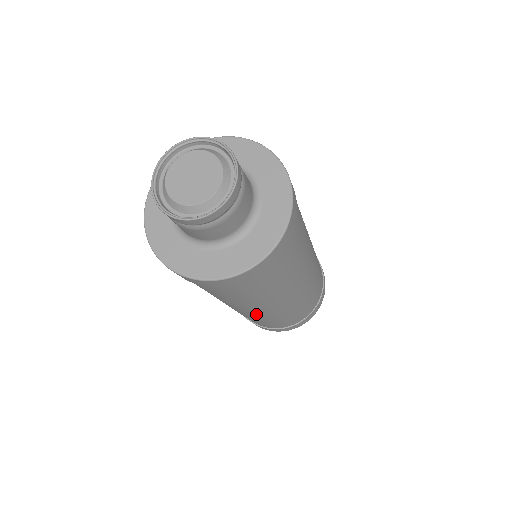
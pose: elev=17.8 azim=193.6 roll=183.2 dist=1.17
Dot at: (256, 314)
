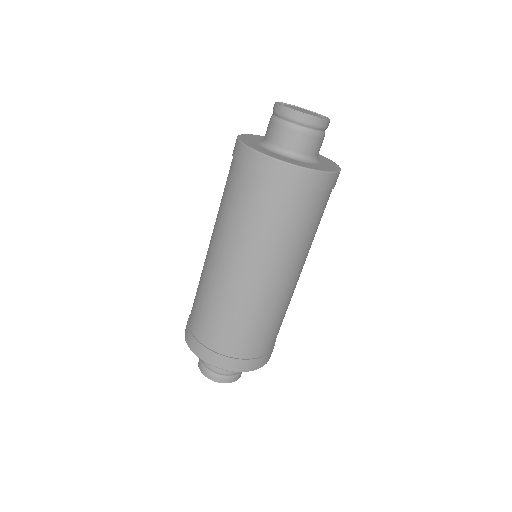
Dot at: (247, 287)
